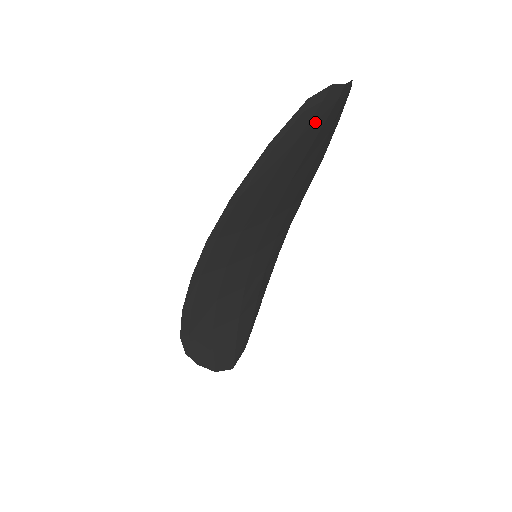
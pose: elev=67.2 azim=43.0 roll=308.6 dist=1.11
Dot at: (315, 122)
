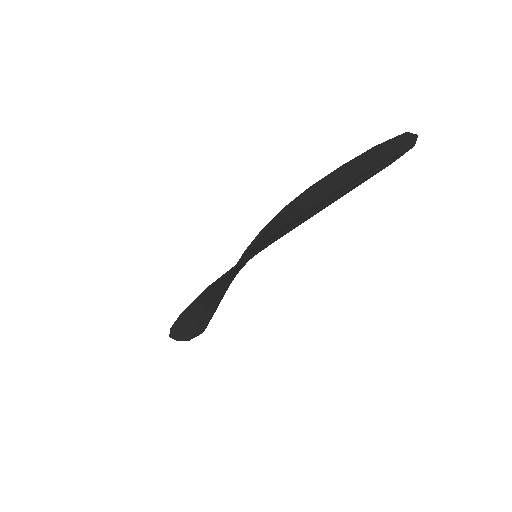
Dot at: occluded
